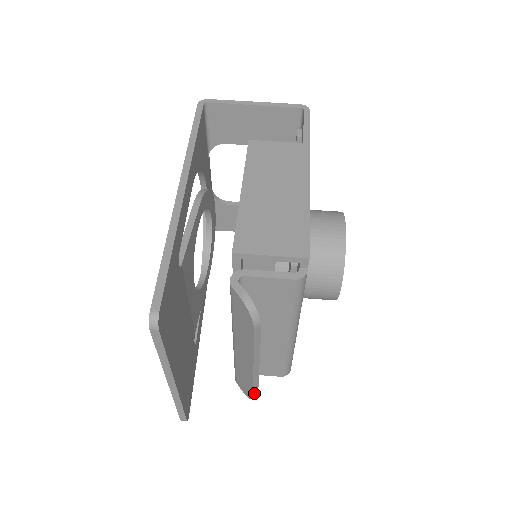
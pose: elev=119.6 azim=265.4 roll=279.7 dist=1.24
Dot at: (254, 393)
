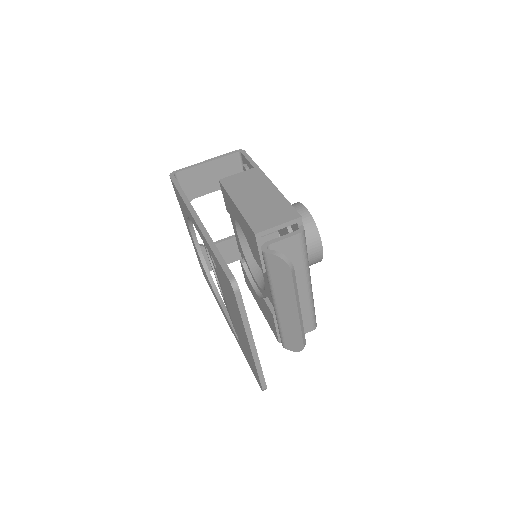
Dot at: (303, 341)
